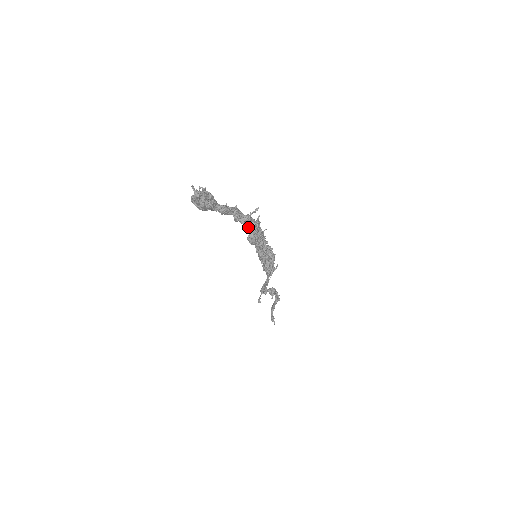
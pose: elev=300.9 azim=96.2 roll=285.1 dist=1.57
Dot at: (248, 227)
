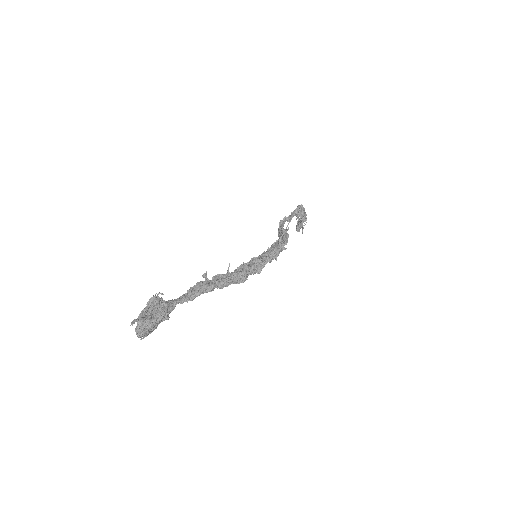
Dot at: occluded
